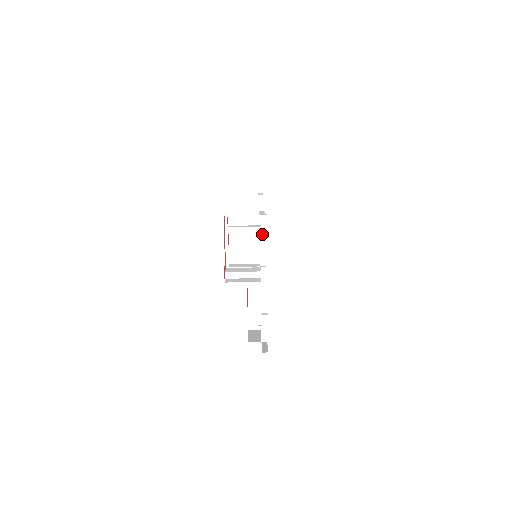
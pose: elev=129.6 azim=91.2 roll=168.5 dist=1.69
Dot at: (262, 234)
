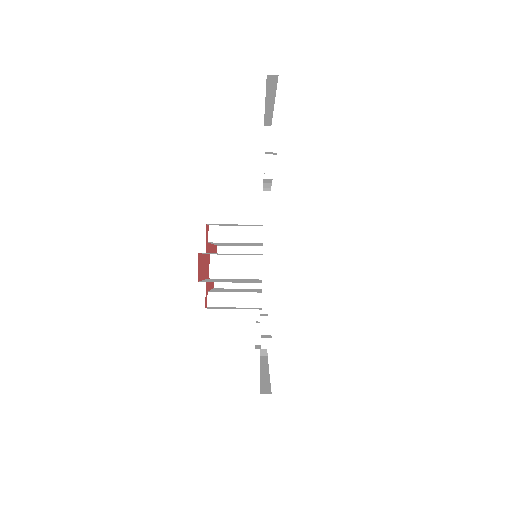
Dot at: occluded
